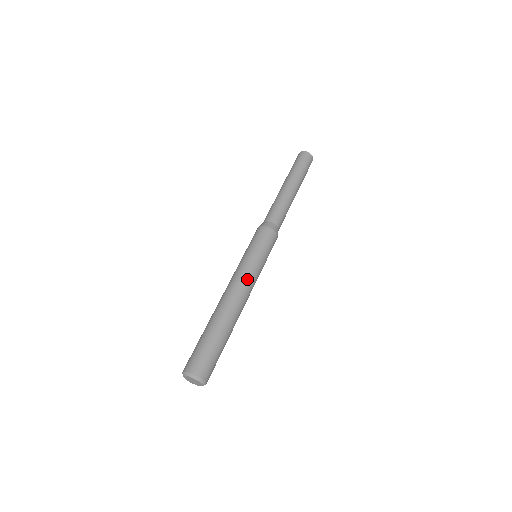
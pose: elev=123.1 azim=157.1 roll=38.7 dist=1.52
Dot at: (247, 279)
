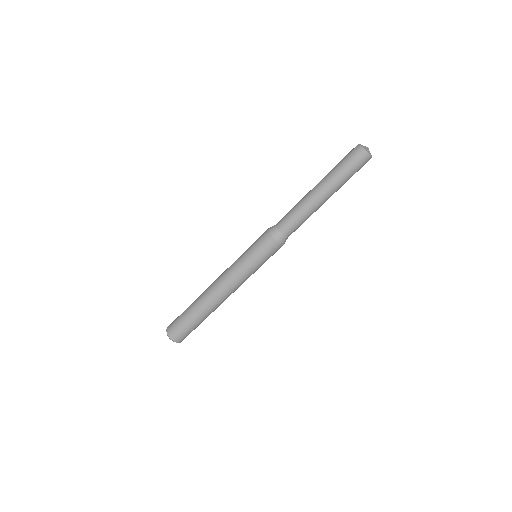
Dot at: (230, 277)
